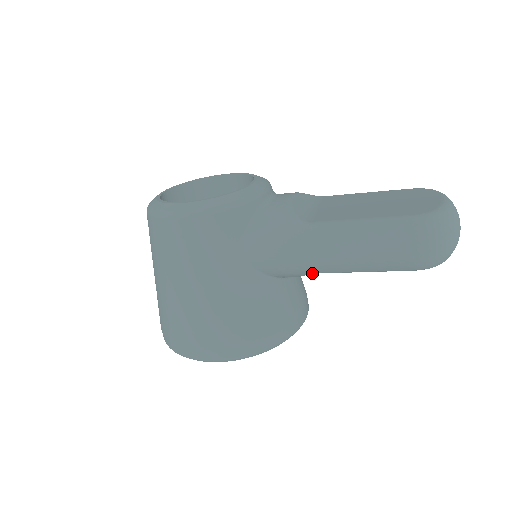
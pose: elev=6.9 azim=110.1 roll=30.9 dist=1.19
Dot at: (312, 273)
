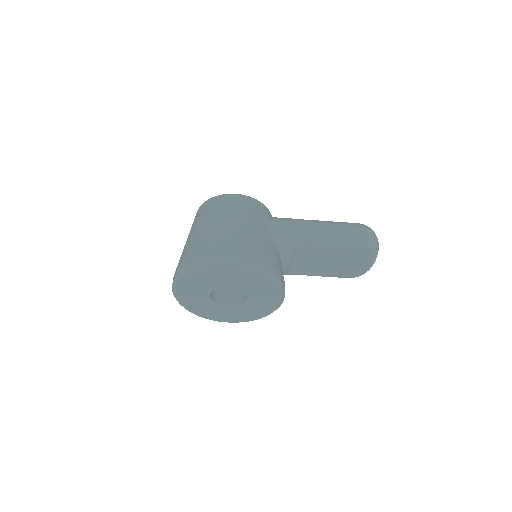
Dot at: (303, 242)
